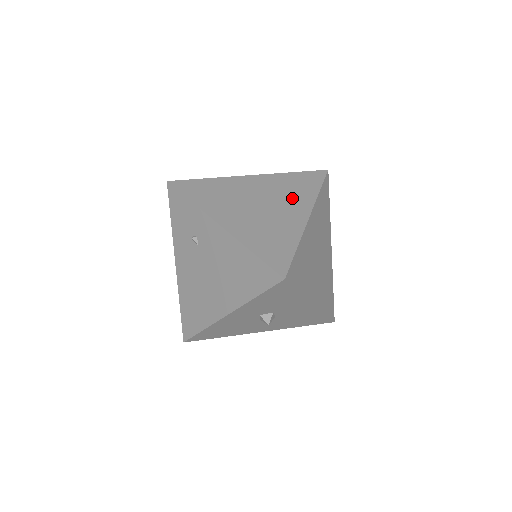
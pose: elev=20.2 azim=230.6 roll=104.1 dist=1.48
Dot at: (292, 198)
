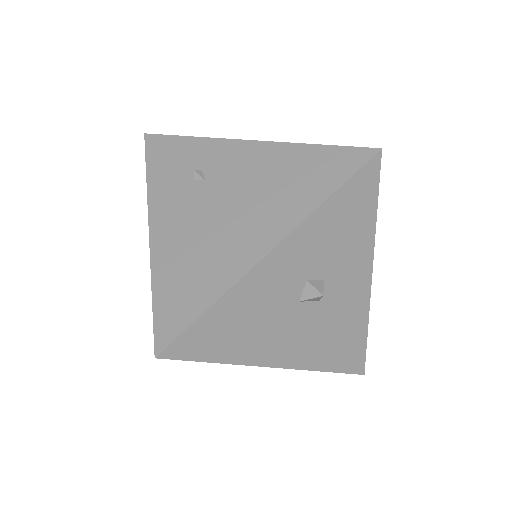
Dot at: occluded
